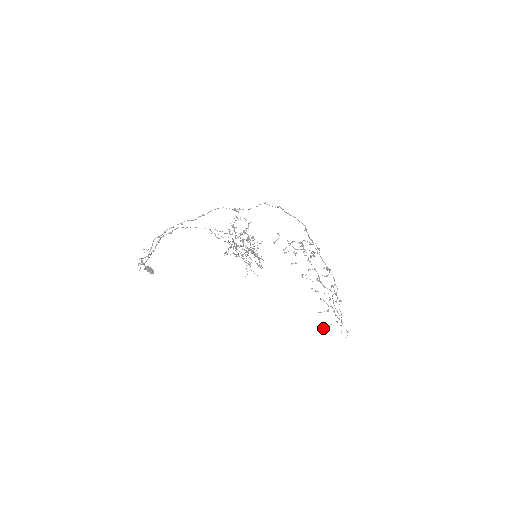
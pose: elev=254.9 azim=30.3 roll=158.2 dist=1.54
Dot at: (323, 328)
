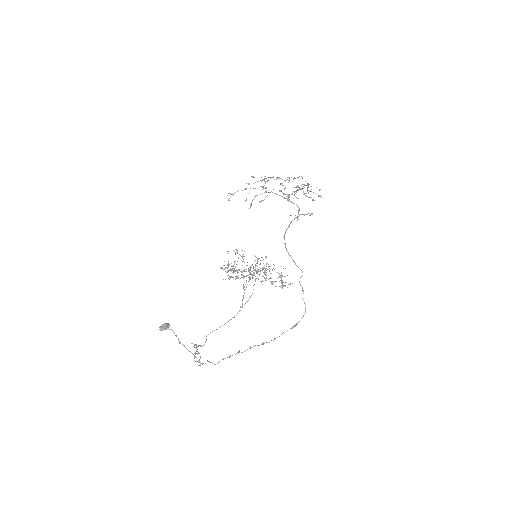
Dot at: occluded
